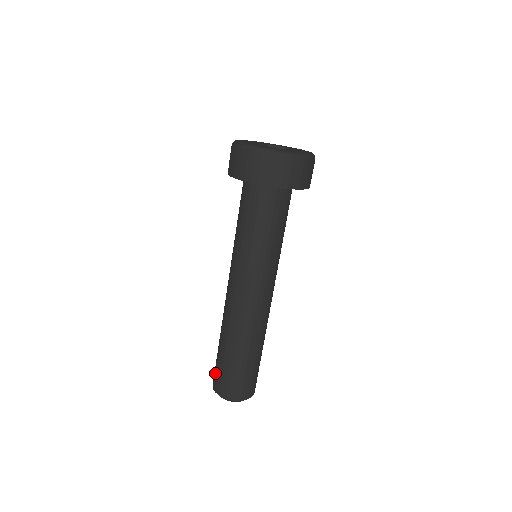
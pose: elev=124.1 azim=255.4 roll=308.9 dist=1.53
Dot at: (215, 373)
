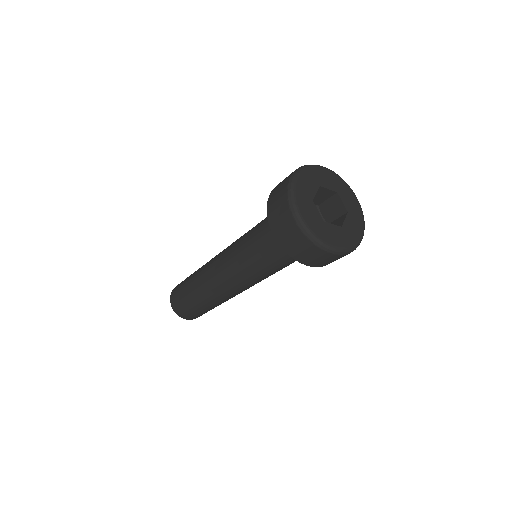
Dot at: (179, 284)
